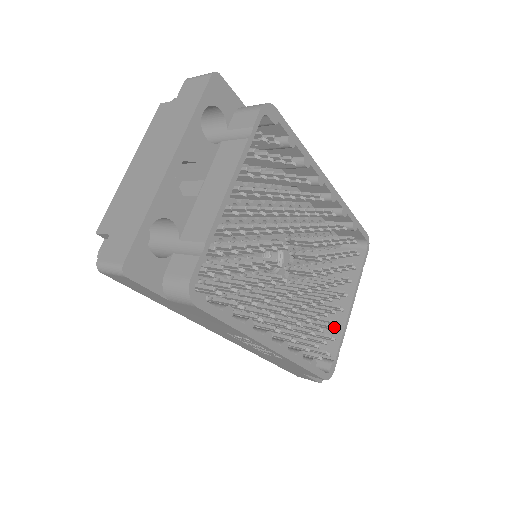
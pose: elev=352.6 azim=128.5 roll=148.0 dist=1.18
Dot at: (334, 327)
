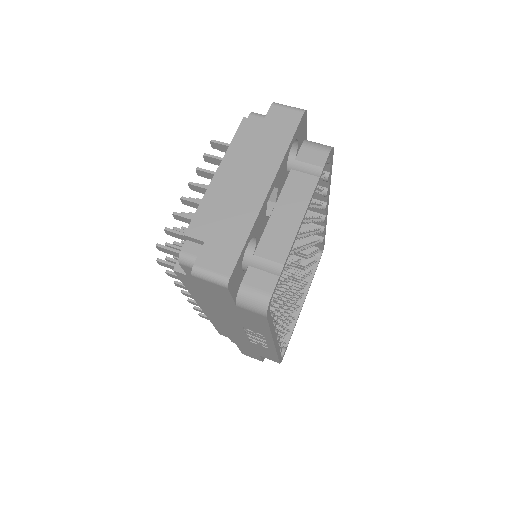
Dot at: occluded
